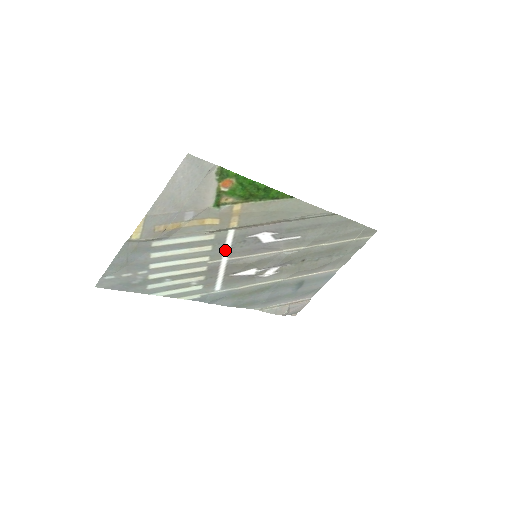
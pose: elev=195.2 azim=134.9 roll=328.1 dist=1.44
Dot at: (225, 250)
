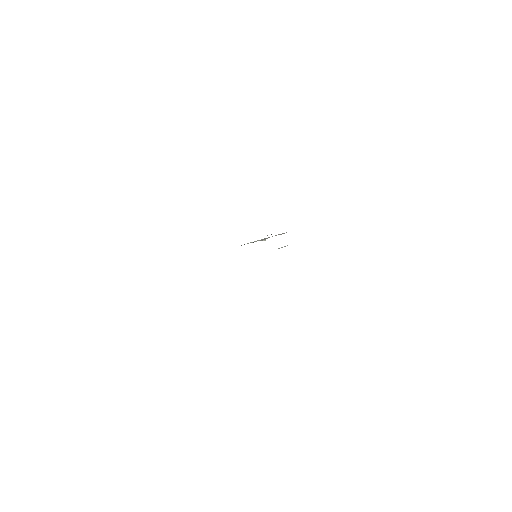
Dot at: occluded
